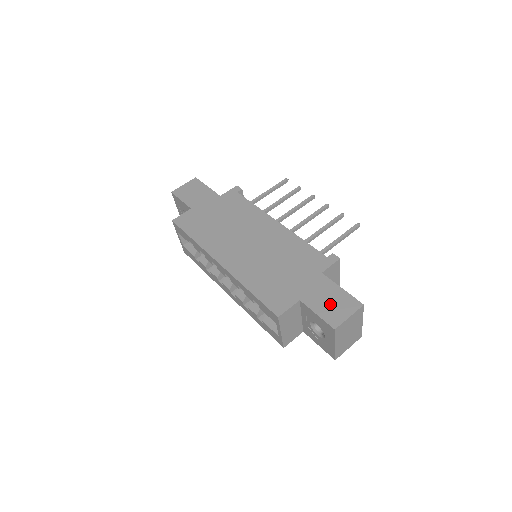
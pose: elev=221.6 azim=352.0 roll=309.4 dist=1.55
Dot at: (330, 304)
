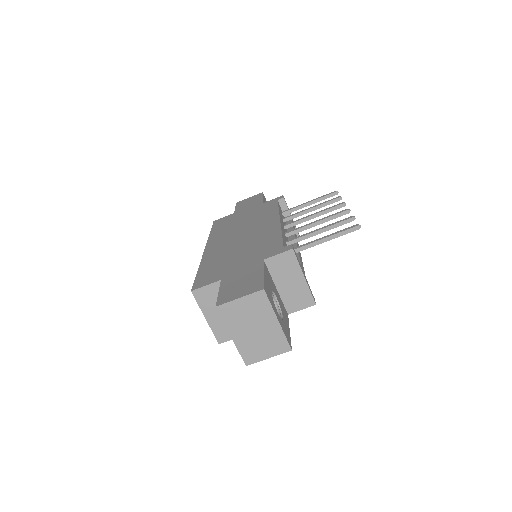
Dot at: (238, 285)
